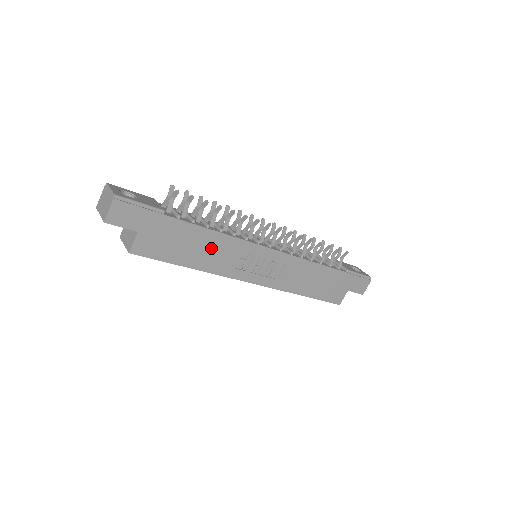
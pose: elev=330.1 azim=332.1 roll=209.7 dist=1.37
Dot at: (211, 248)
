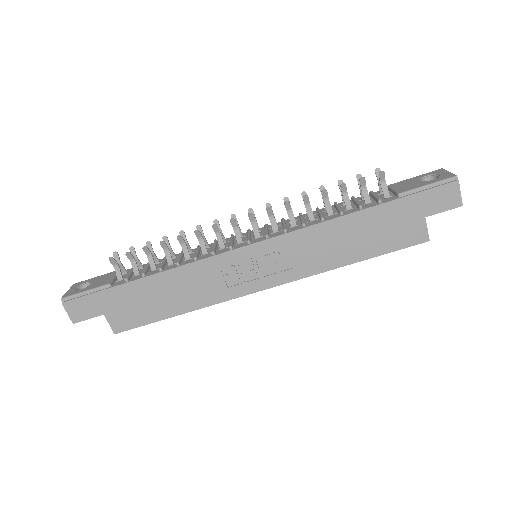
Dot at: (182, 286)
